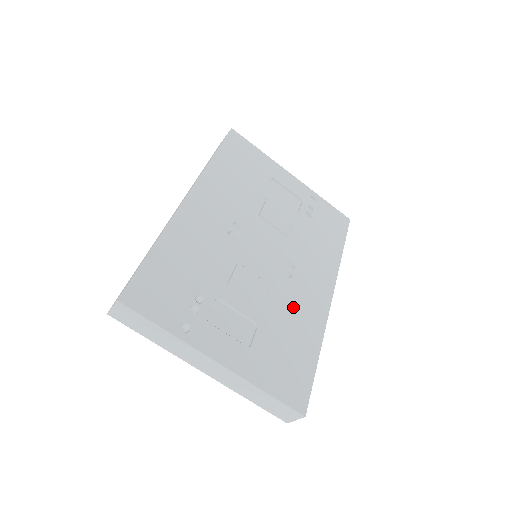
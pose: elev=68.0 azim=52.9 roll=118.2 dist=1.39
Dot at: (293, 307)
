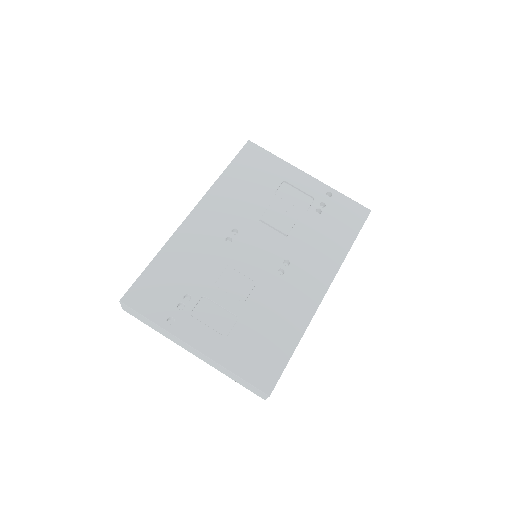
Dot at: (279, 301)
